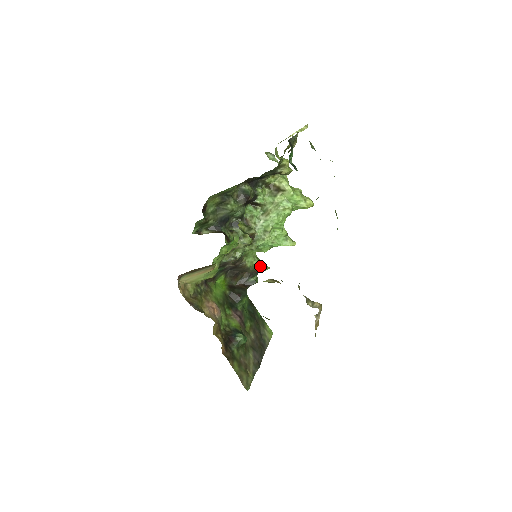
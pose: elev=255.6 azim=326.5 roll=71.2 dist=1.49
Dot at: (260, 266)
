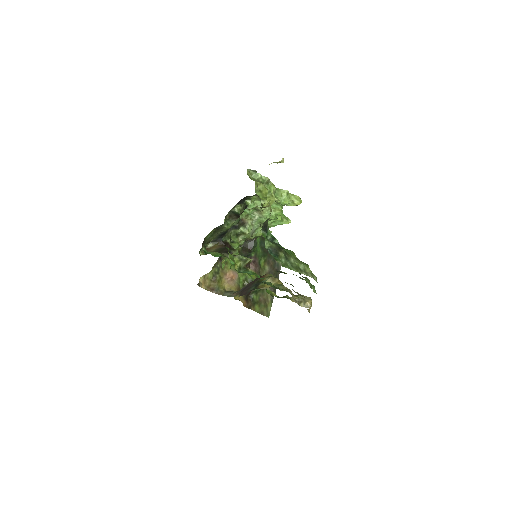
Dot at: occluded
